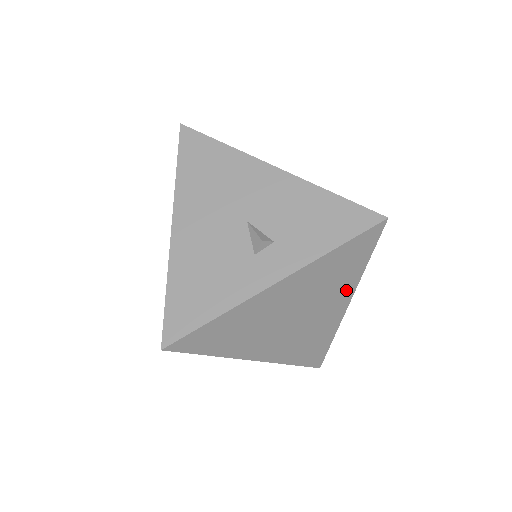
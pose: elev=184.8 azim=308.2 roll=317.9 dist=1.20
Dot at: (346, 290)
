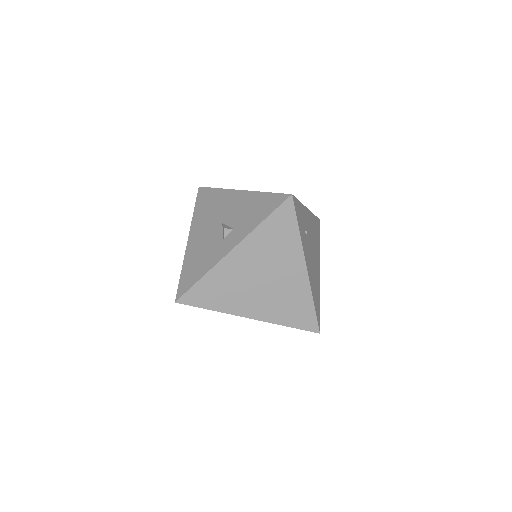
Dot at: (295, 255)
